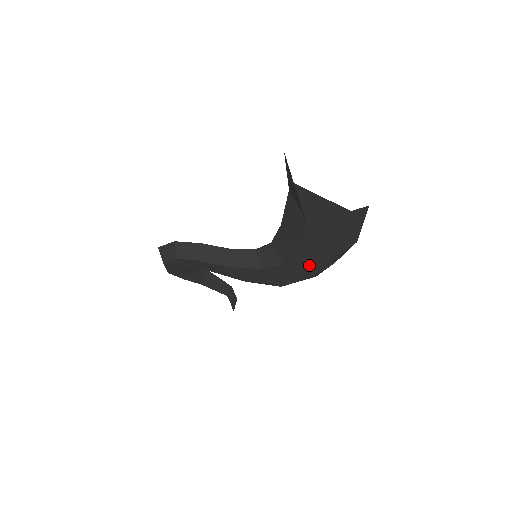
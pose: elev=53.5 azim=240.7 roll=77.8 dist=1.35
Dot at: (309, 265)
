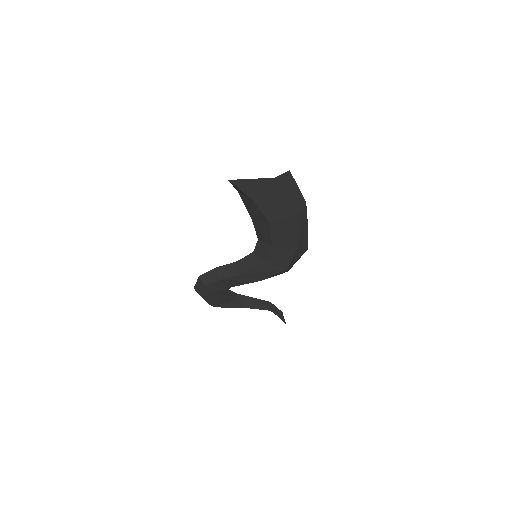
Dot at: (288, 238)
